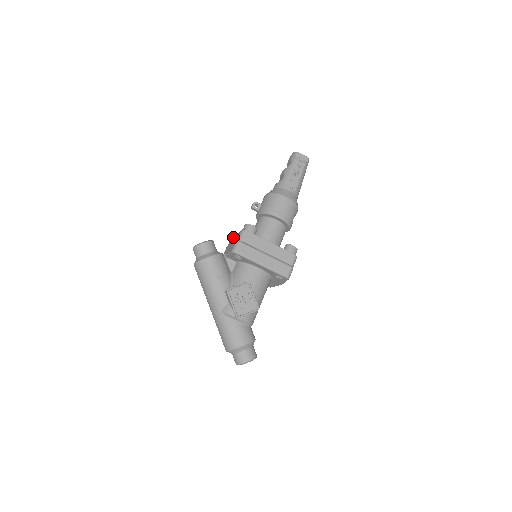
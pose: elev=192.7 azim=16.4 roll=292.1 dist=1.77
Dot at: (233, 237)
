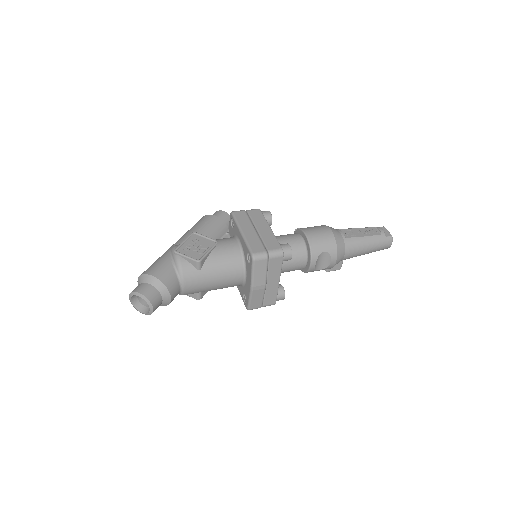
Dot at: occluded
